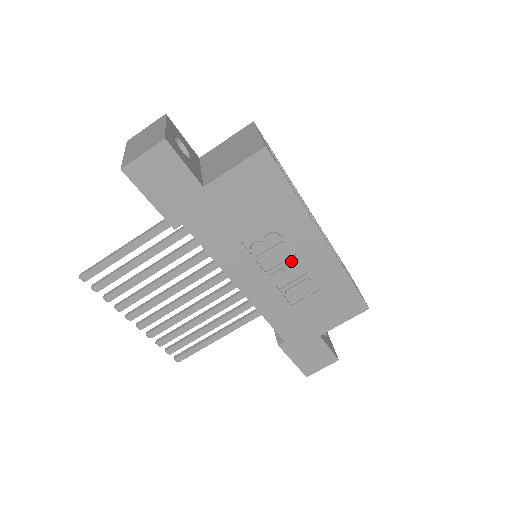
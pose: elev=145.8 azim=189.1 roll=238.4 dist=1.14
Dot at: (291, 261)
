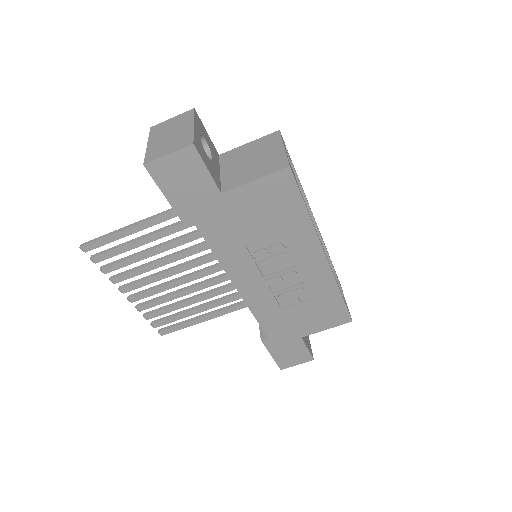
Dot at: (290, 270)
